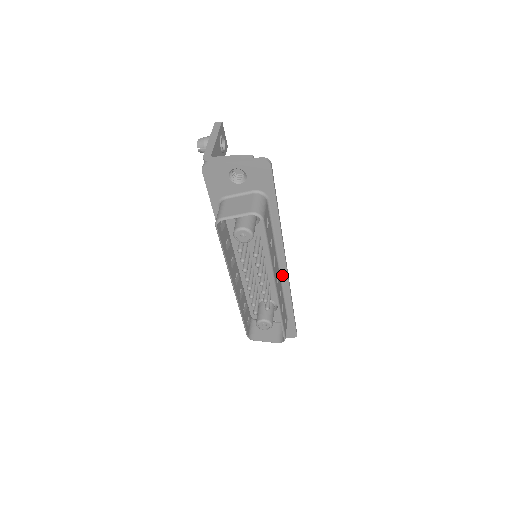
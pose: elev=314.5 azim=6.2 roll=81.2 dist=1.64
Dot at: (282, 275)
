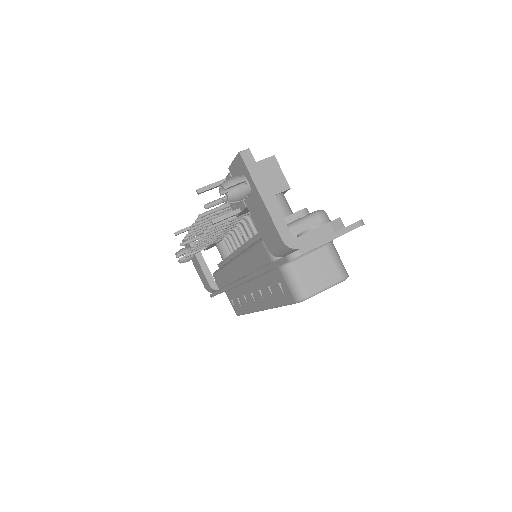
Dot at: occluded
